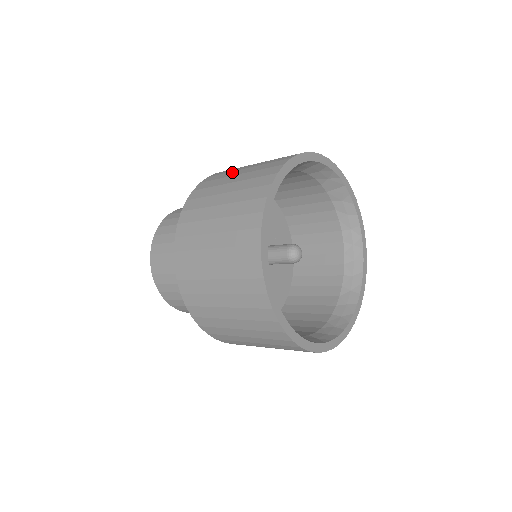
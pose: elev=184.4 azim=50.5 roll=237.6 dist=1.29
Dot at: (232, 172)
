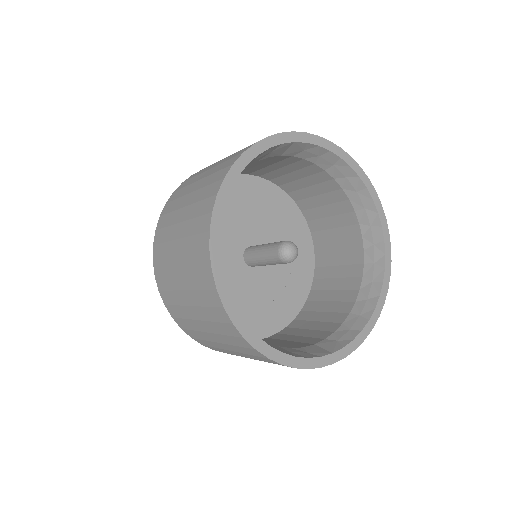
Dot at: (171, 229)
